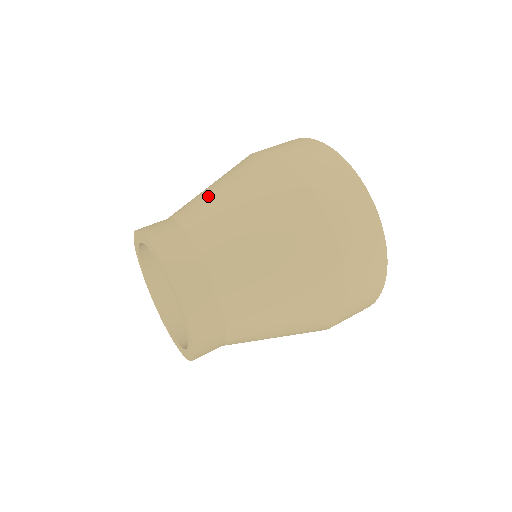
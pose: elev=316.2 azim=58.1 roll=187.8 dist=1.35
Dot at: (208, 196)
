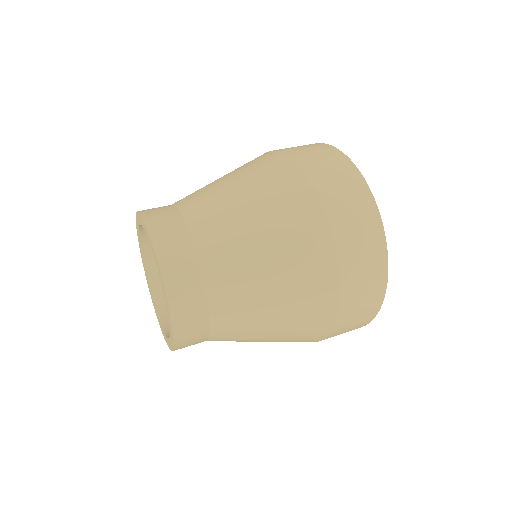
Dot at: occluded
